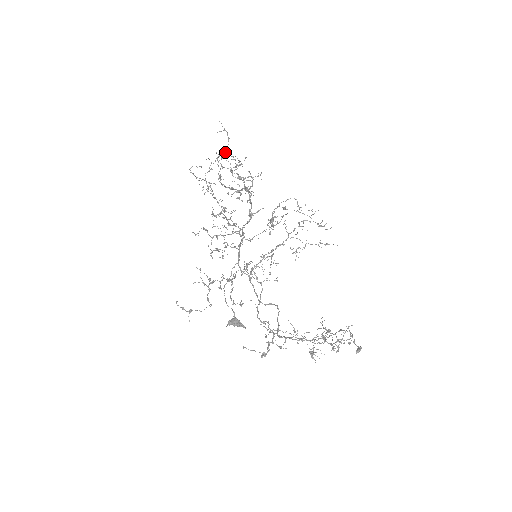
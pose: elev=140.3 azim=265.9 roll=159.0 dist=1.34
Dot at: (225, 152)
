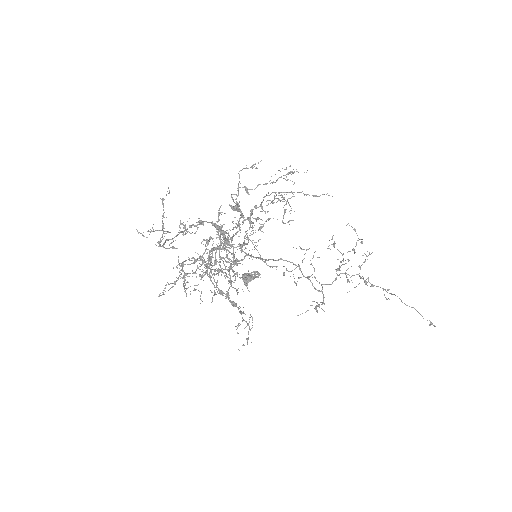
Dot at: (163, 233)
